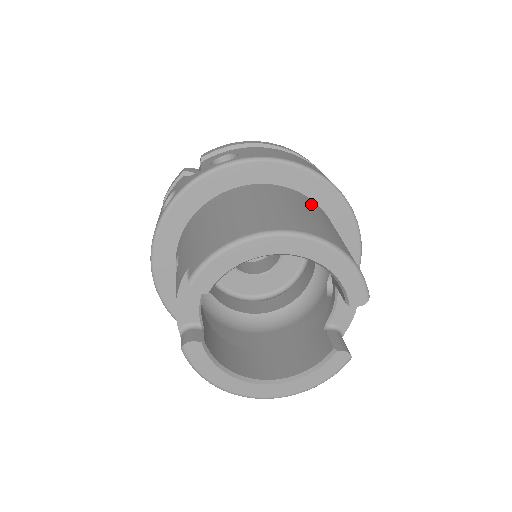
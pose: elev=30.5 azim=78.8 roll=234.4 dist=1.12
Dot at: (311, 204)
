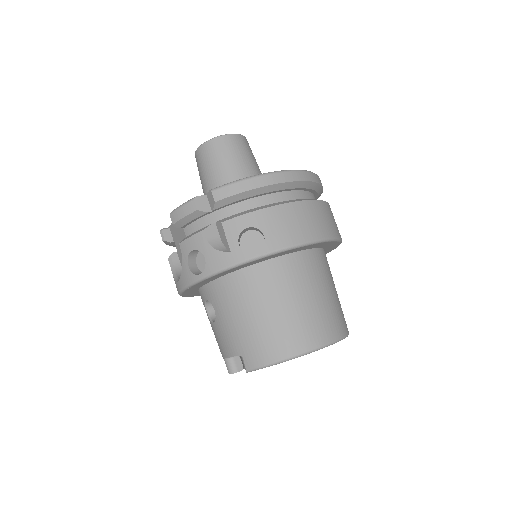
Dot at: (318, 266)
